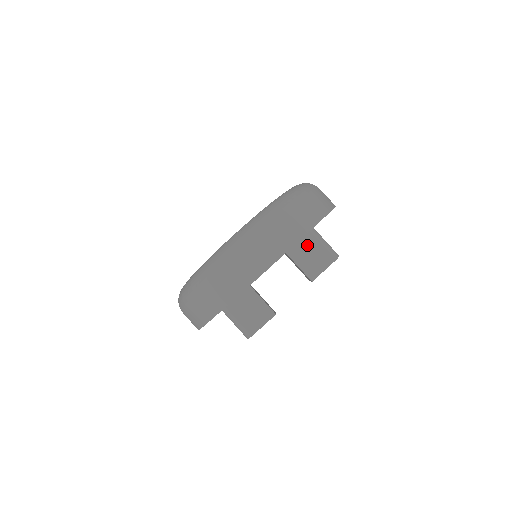
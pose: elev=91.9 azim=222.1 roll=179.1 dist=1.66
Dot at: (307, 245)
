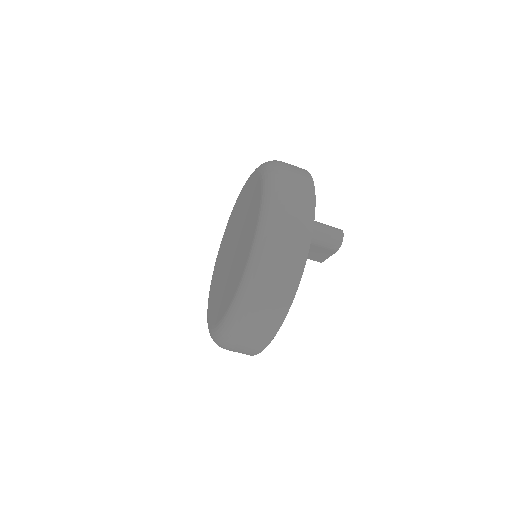
Dot at: occluded
